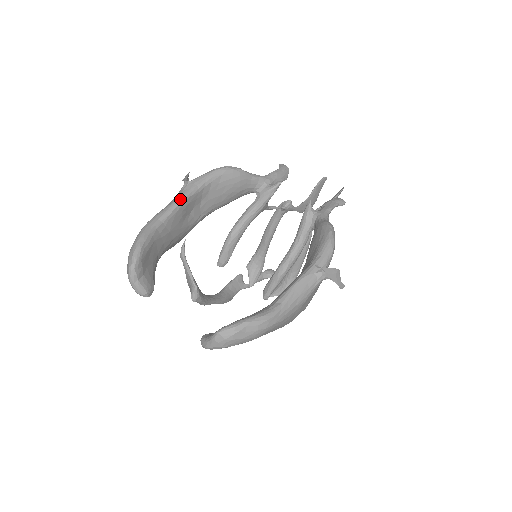
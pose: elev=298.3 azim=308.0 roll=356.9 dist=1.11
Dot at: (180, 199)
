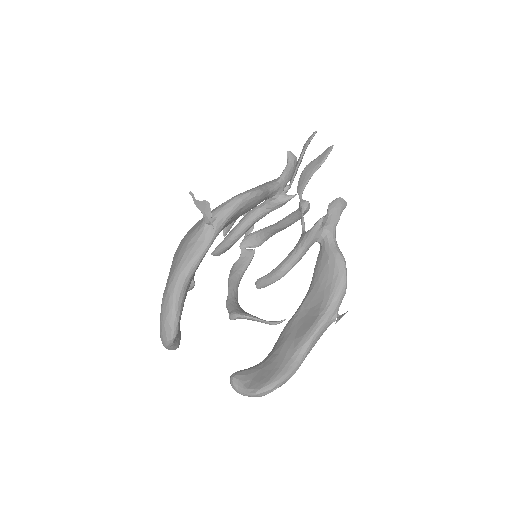
Dot at: (205, 248)
